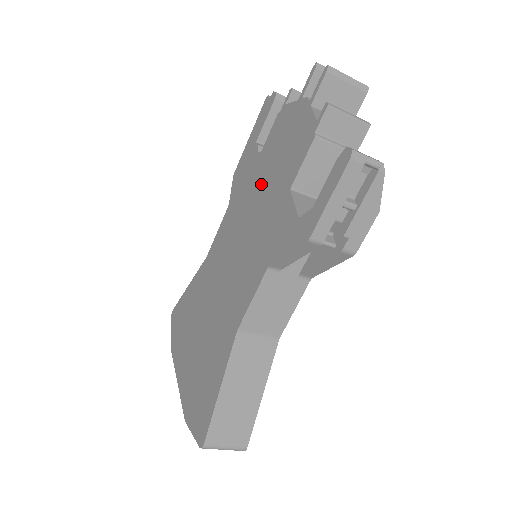
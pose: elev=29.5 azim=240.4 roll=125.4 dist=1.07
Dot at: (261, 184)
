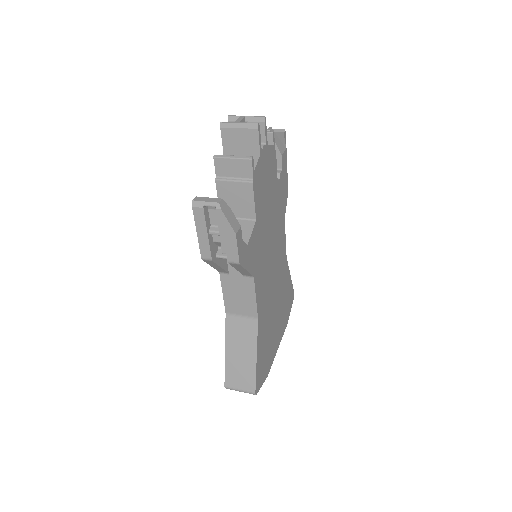
Dot at: occluded
